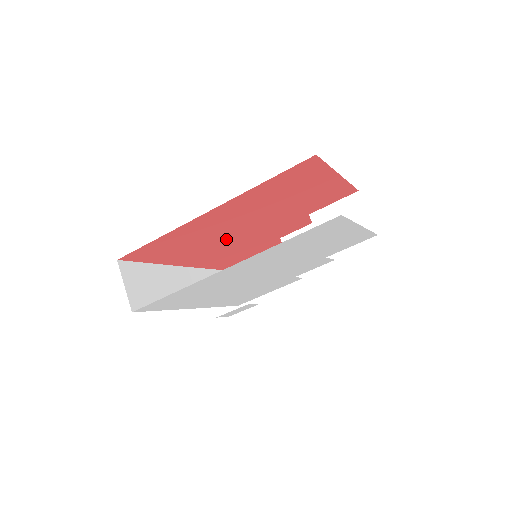
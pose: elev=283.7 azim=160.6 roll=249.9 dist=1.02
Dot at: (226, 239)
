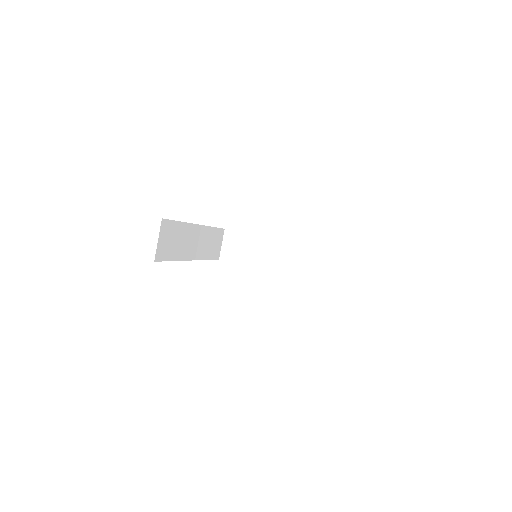
Dot at: occluded
